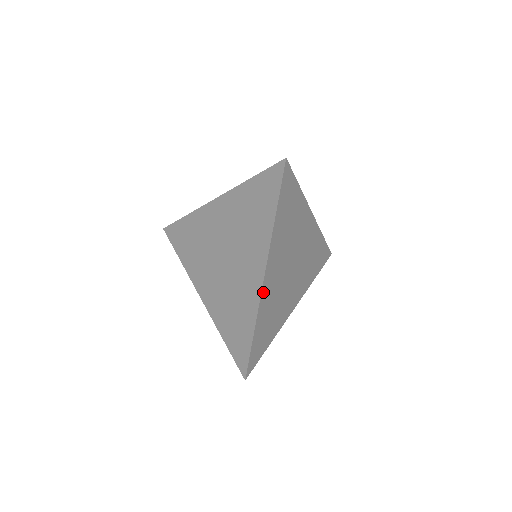
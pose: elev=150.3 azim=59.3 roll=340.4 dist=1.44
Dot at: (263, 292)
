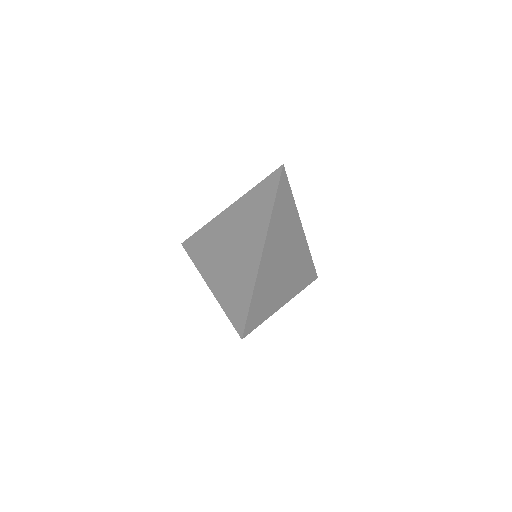
Dot at: (261, 264)
